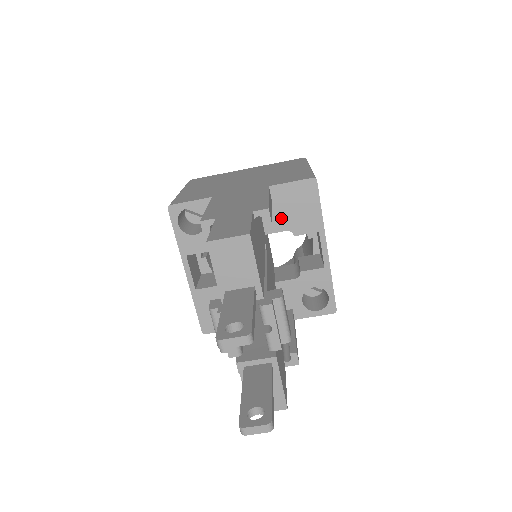
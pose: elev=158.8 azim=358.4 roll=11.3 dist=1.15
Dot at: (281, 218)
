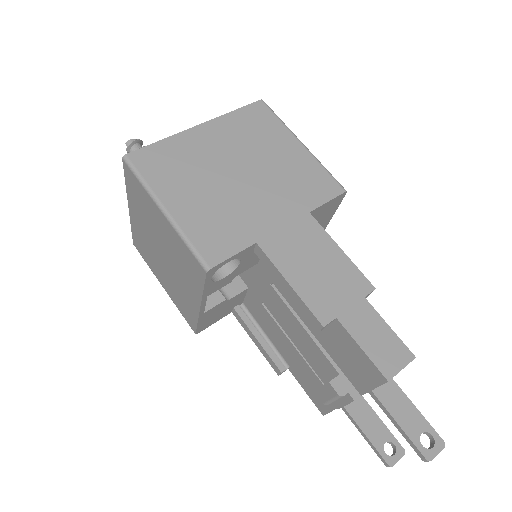
Dot at: occluded
